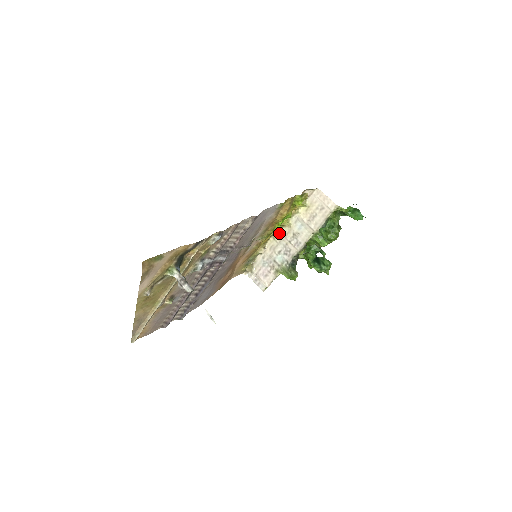
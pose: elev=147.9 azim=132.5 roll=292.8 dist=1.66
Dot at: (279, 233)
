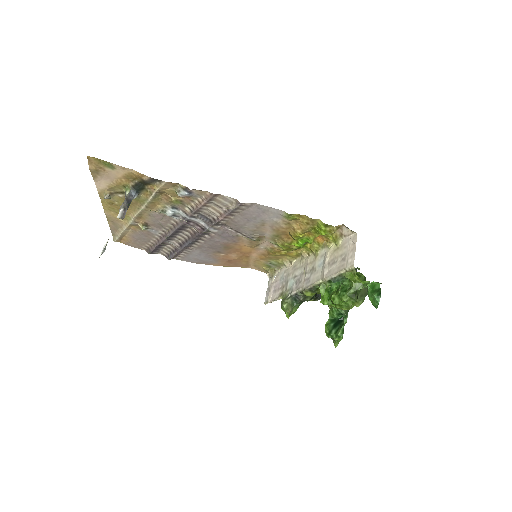
Dot at: (307, 257)
